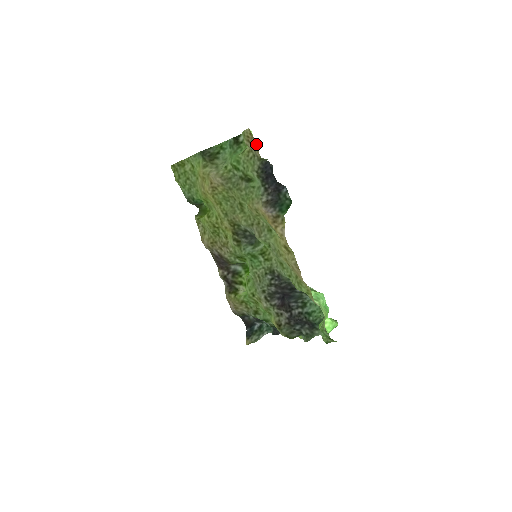
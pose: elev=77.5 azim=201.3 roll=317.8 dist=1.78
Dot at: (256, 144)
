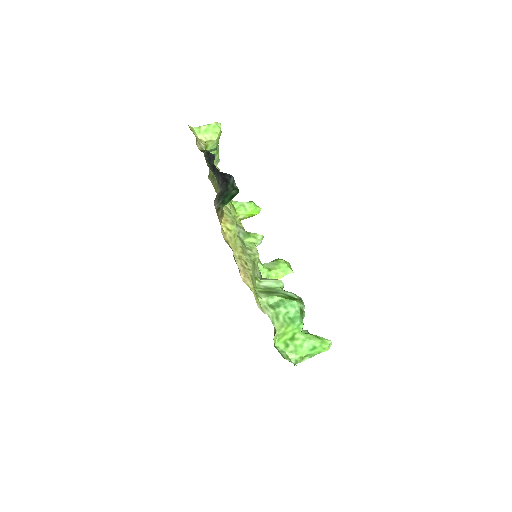
Dot at: occluded
